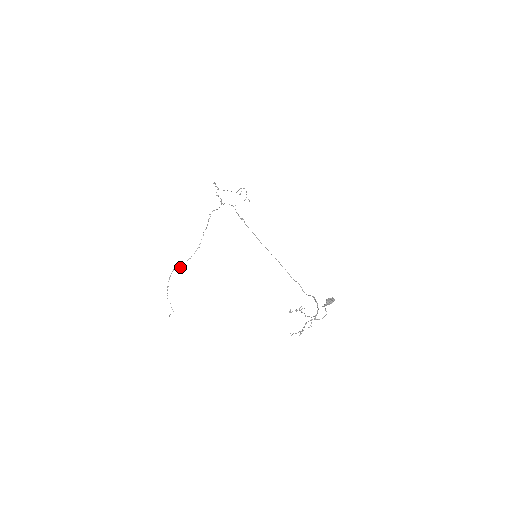
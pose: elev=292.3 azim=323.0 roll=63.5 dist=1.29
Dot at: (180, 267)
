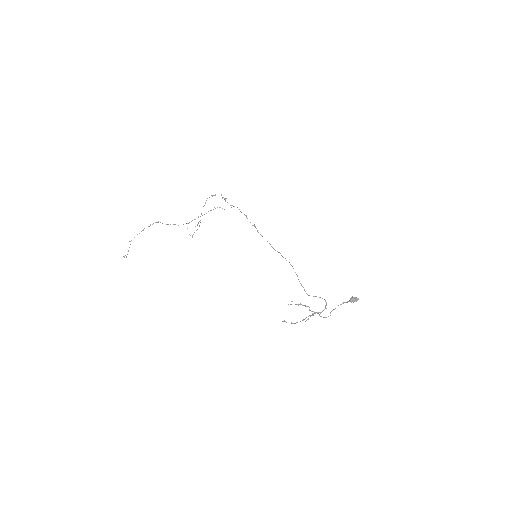
Dot at: (167, 224)
